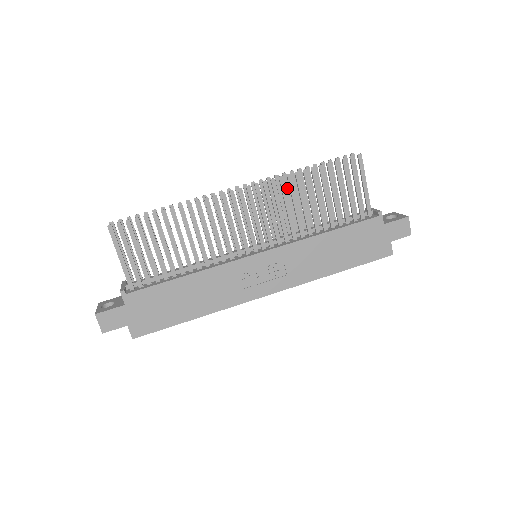
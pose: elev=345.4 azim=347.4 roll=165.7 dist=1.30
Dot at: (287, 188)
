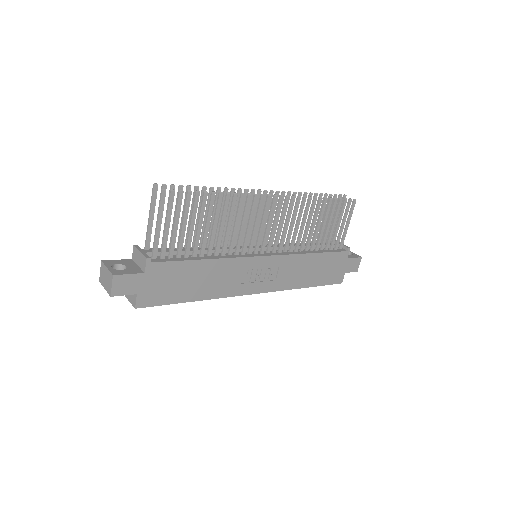
Dot at: occluded
